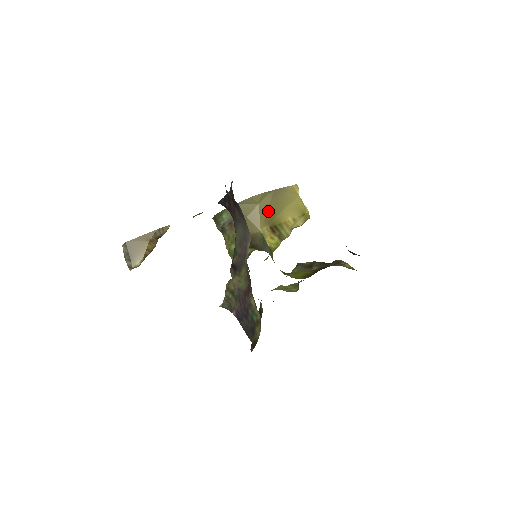
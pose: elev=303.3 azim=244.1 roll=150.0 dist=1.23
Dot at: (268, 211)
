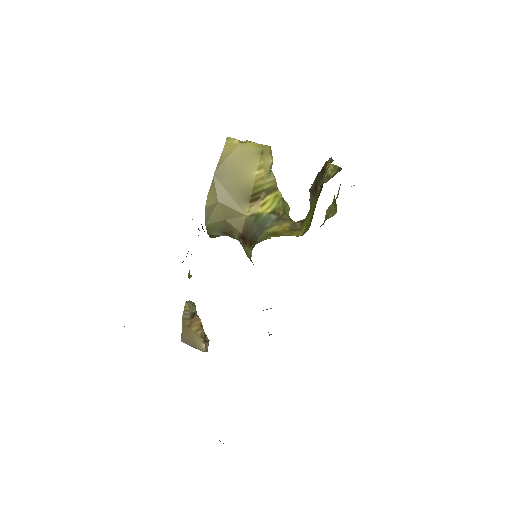
Dot at: (232, 195)
